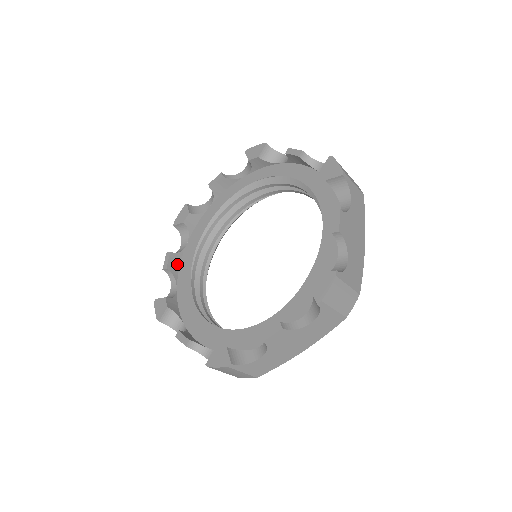
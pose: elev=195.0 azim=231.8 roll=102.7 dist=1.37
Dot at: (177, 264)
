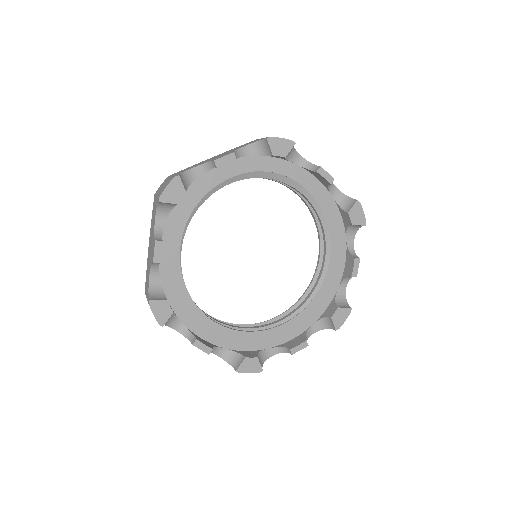
Dot at: occluded
